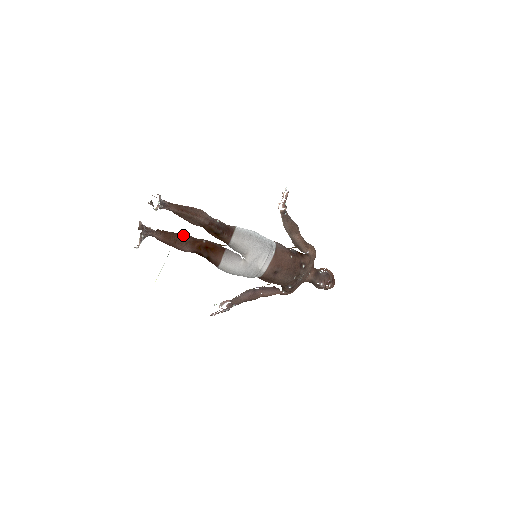
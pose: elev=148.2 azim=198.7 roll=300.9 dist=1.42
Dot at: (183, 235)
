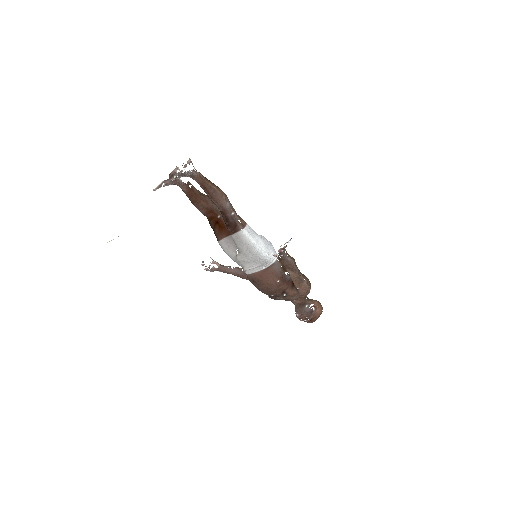
Dot at: (205, 200)
